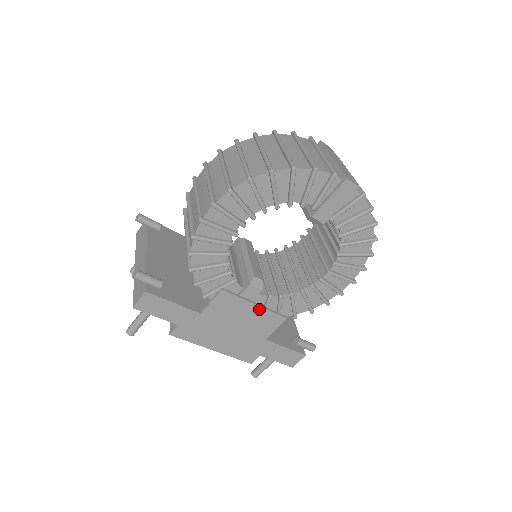
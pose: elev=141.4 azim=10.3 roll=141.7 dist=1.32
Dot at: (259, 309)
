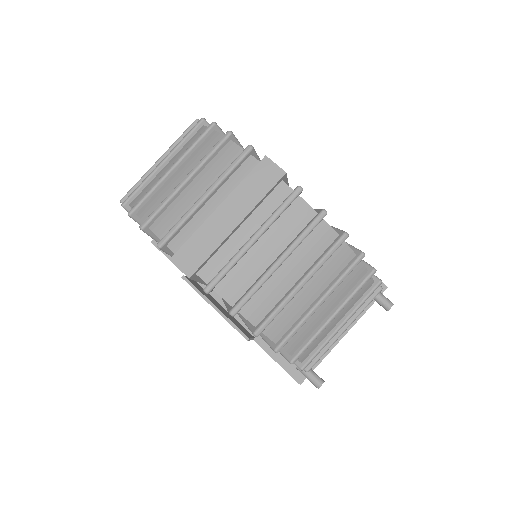
Dot at: (220, 313)
